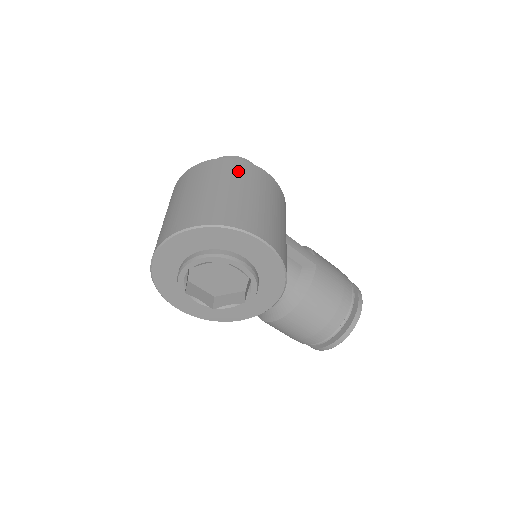
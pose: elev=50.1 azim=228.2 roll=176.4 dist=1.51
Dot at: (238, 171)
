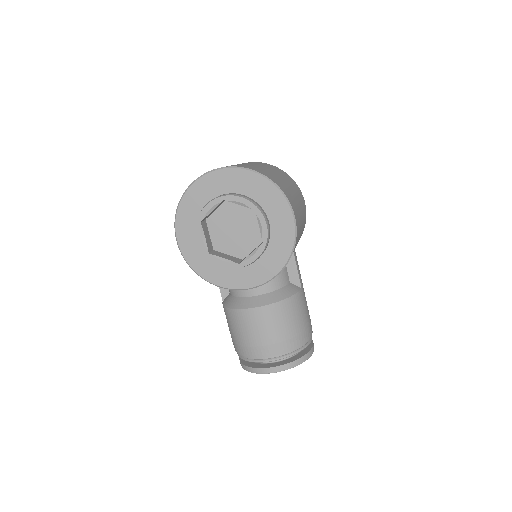
Dot at: (291, 181)
